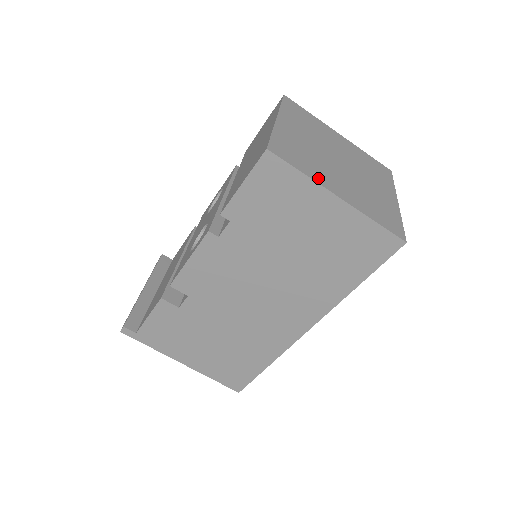
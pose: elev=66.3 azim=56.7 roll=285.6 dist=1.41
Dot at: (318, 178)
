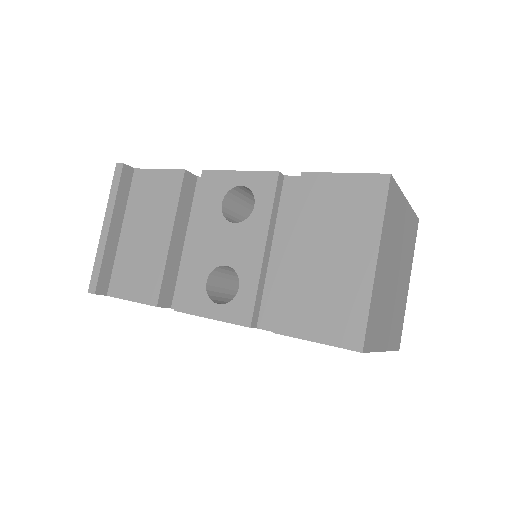
Dot at: (380, 342)
